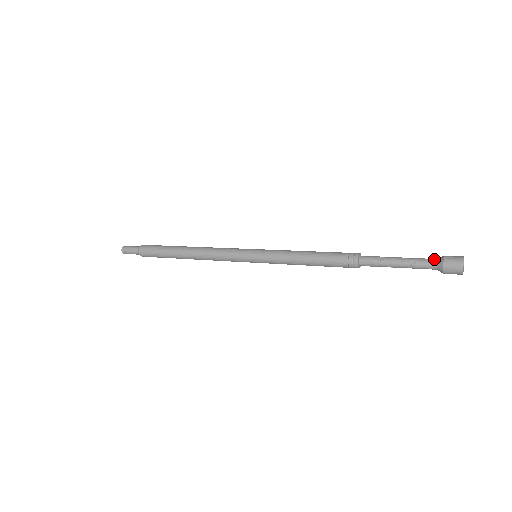
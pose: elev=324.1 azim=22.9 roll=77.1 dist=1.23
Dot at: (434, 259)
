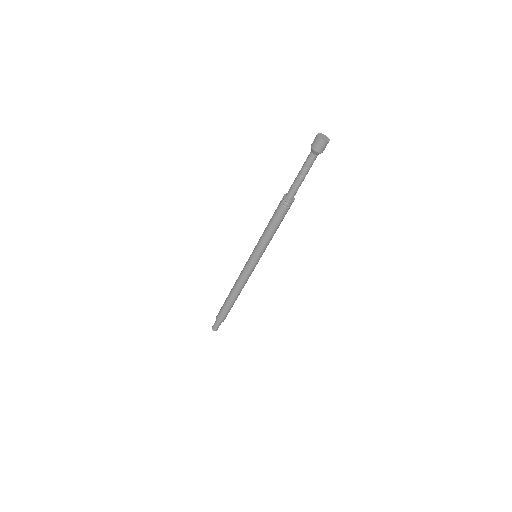
Dot at: (310, 154)
